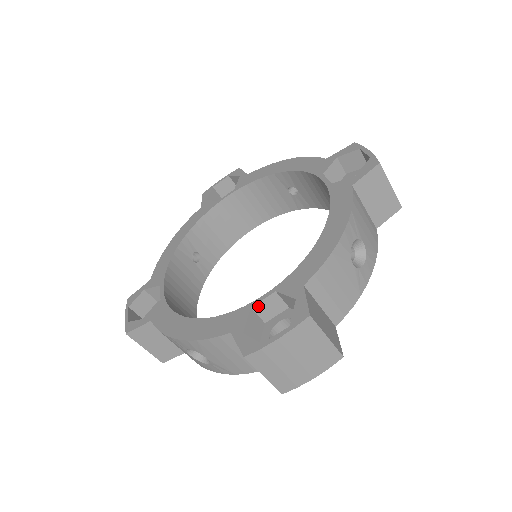
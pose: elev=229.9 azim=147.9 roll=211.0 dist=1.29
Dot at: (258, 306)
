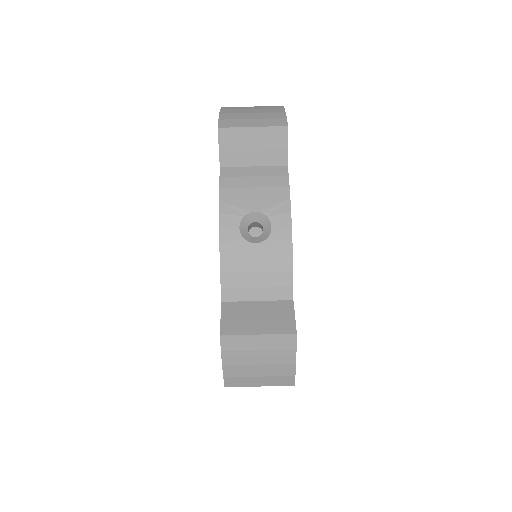
Dot at: occluded
